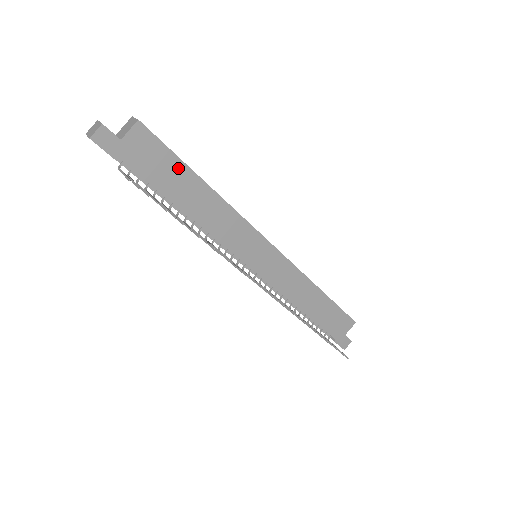
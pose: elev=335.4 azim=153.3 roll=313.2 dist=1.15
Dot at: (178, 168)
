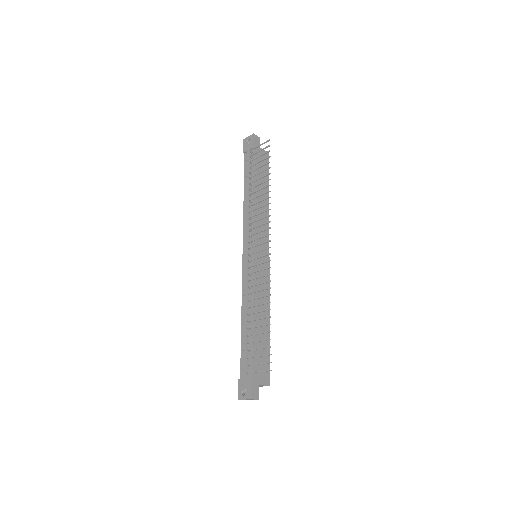
Dot at: (266, 179)
